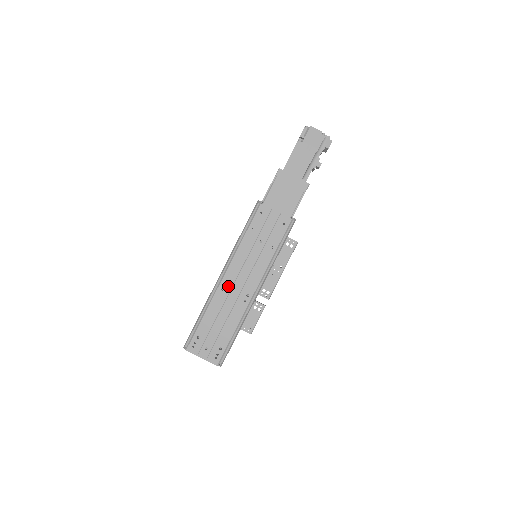
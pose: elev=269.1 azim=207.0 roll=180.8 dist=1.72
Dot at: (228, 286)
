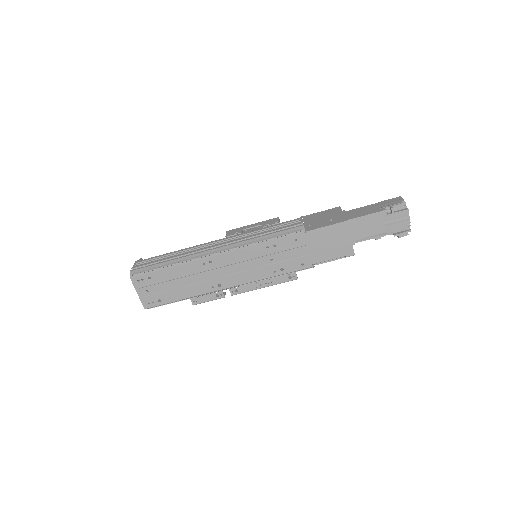
Dot at: (211, 266)
